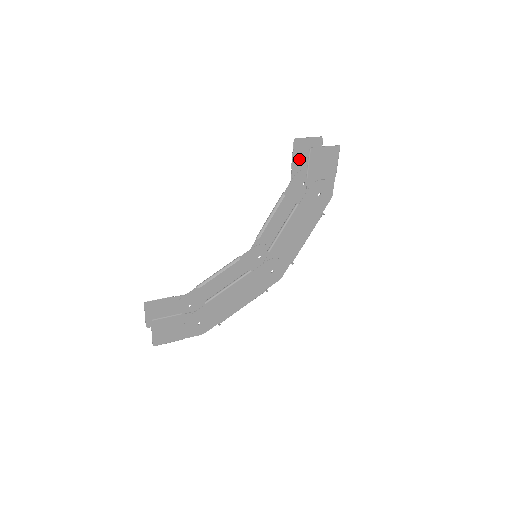
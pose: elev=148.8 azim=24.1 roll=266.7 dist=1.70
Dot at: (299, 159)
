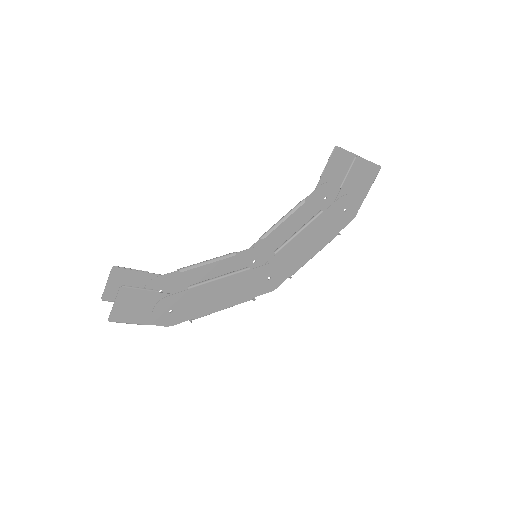
Dot at: (331, 169)
